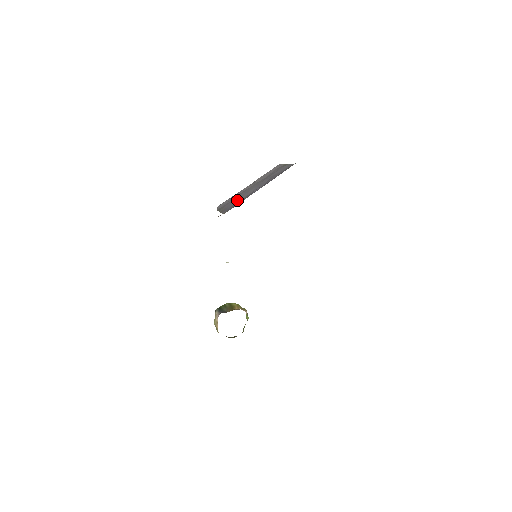
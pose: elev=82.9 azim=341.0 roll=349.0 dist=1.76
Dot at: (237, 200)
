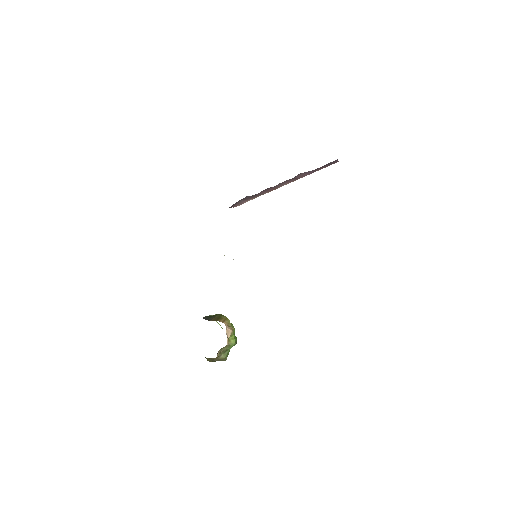
Dot at: occluded
